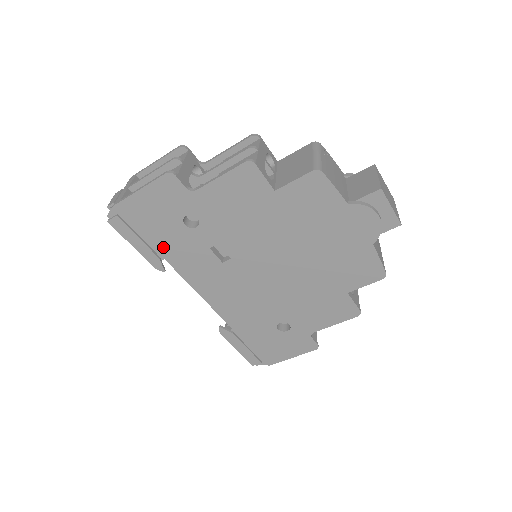
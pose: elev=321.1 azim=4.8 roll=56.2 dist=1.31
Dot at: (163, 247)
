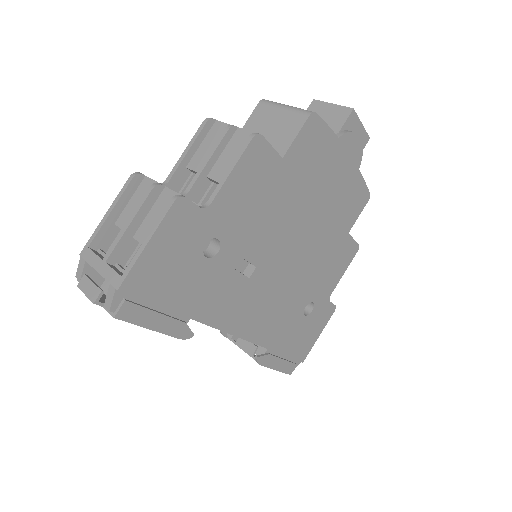
Dot at: (187, 304)
